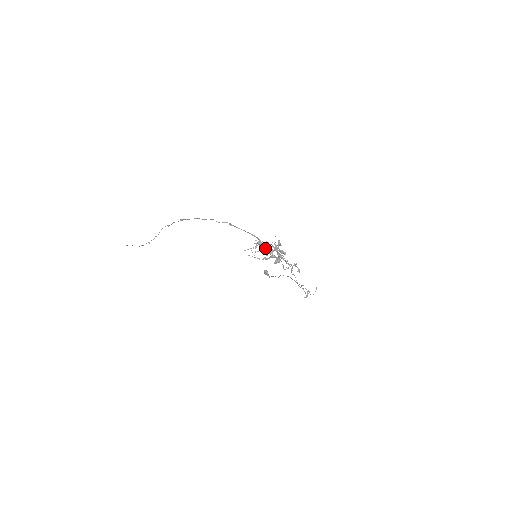
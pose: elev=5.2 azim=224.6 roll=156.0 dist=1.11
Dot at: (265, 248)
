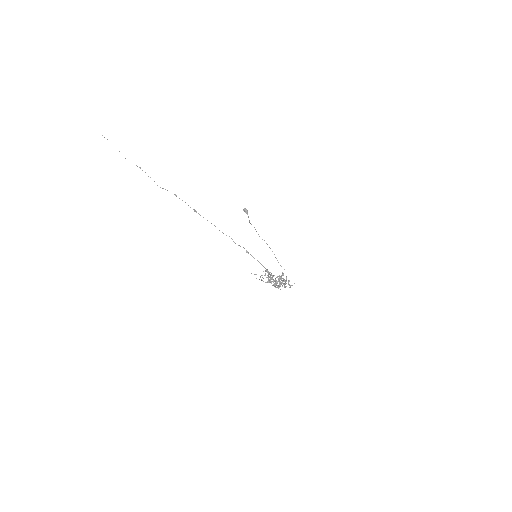
Dot at: occluded
